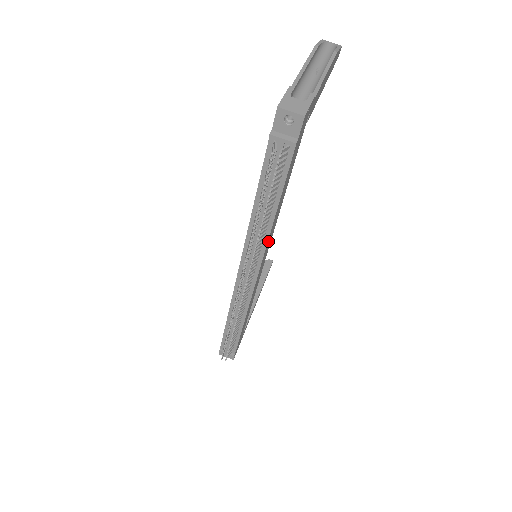
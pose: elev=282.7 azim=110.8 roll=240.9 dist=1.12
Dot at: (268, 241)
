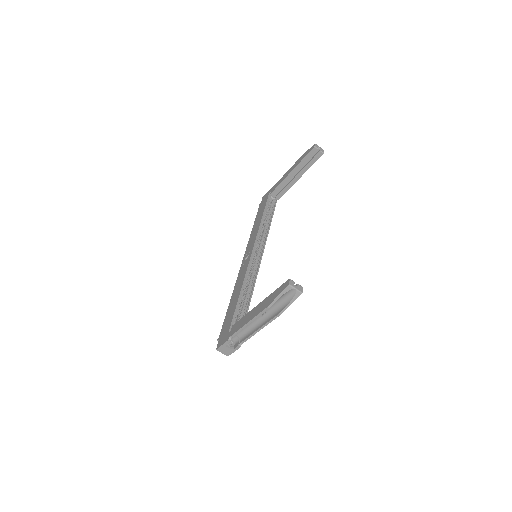
Dot at: occluded
